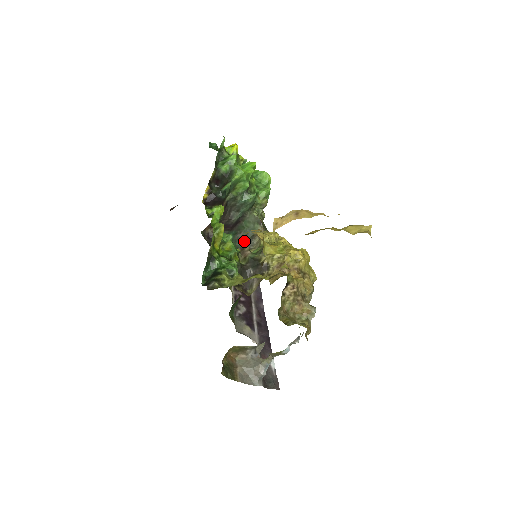
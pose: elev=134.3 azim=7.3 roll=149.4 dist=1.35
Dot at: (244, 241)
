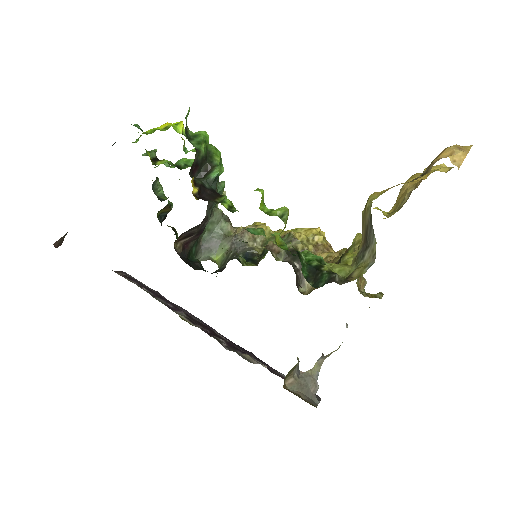
Dot at: (206, 251)
